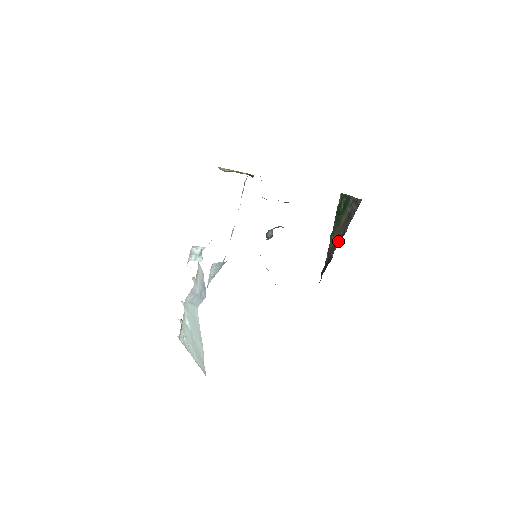
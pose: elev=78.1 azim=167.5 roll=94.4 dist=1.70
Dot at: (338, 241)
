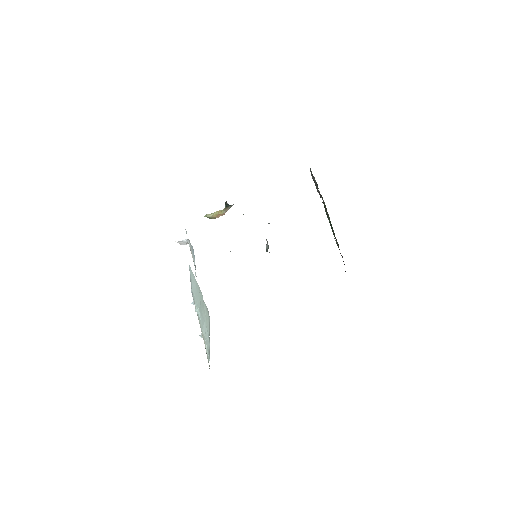
Dot at: occluded
